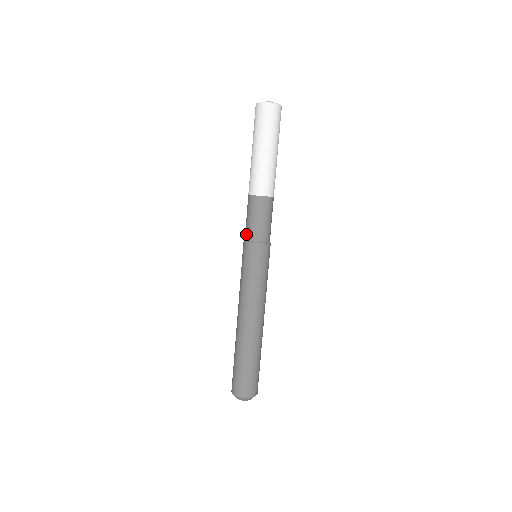
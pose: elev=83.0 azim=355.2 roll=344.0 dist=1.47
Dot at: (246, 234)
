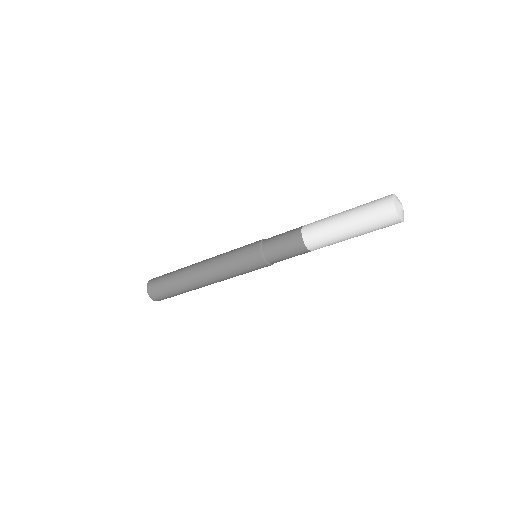
Dot at: (268, 252)
